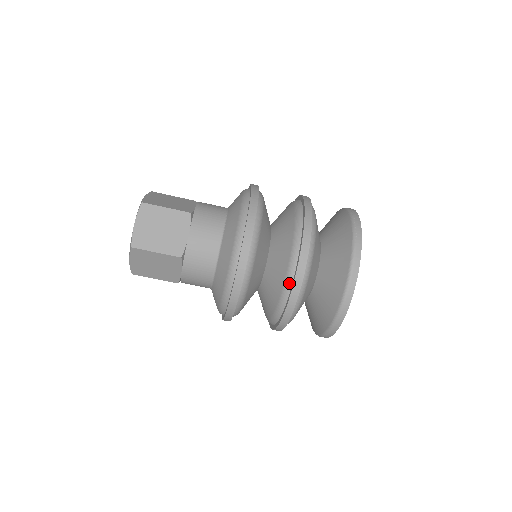
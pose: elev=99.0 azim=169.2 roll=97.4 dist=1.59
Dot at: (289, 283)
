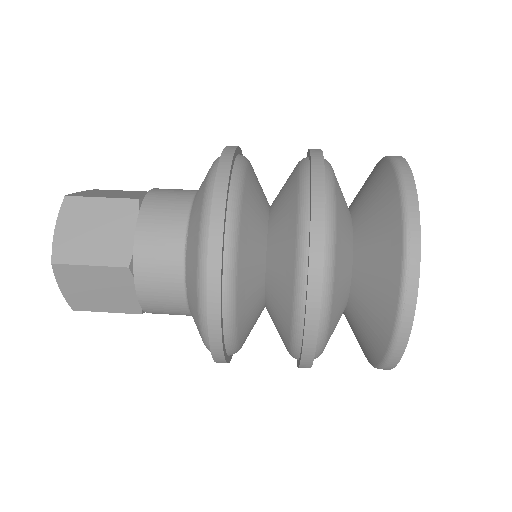
Dot at: (295, 357)
